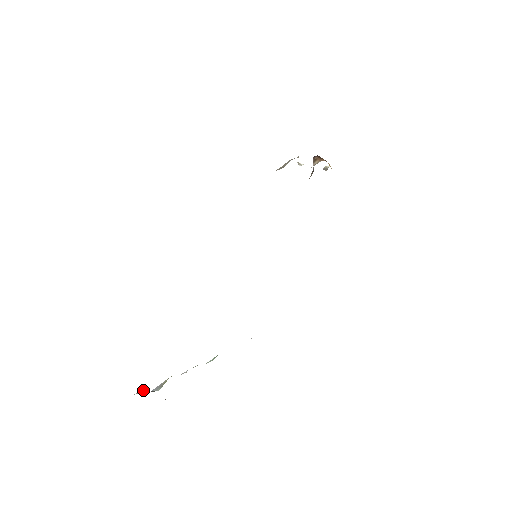
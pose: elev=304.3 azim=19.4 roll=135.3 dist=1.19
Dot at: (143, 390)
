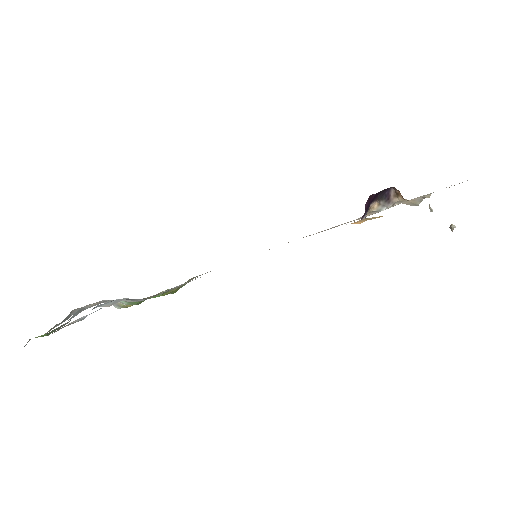
Dot at: occluded
